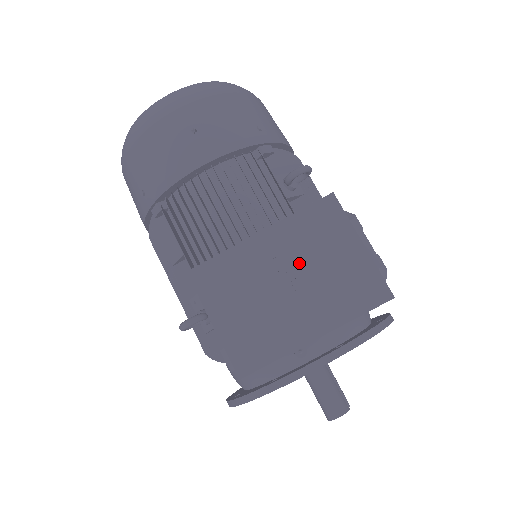
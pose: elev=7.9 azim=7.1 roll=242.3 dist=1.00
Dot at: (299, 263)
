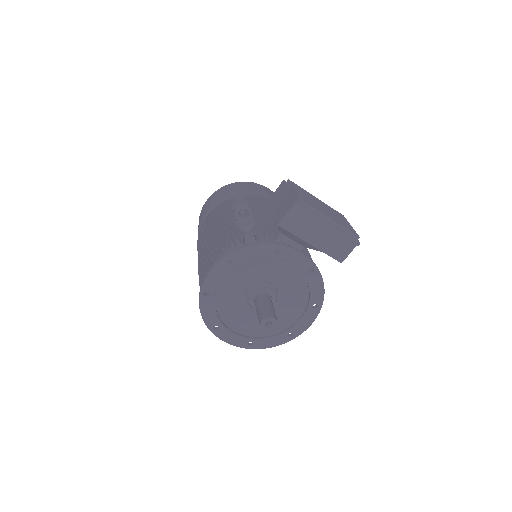
Dot at: (329, 210)
